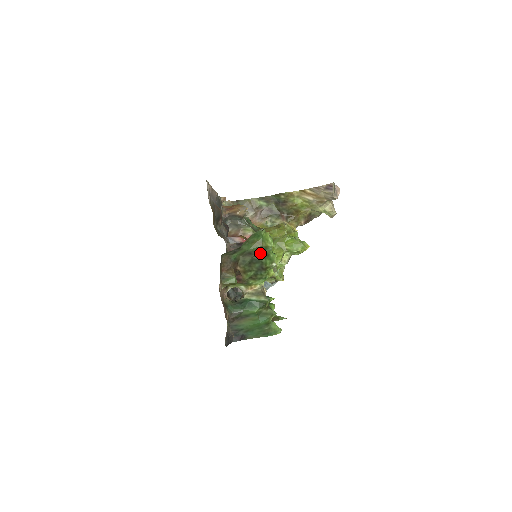
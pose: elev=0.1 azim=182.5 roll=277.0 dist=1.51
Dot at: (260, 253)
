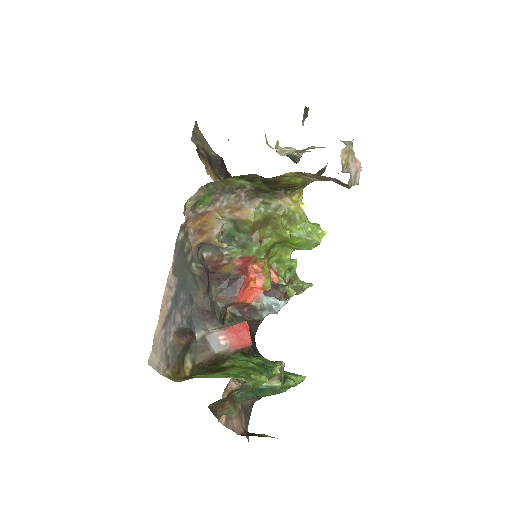
Dot at: occluded
